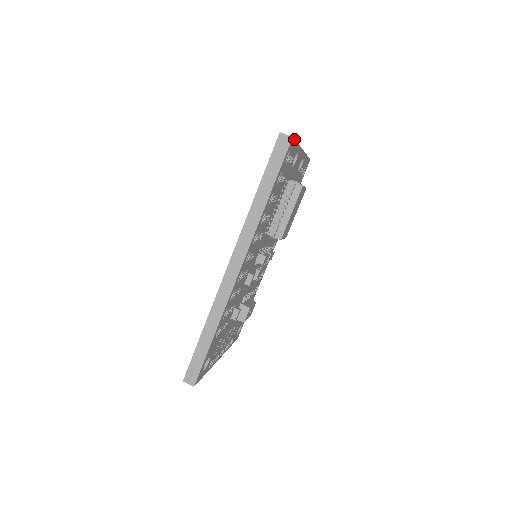
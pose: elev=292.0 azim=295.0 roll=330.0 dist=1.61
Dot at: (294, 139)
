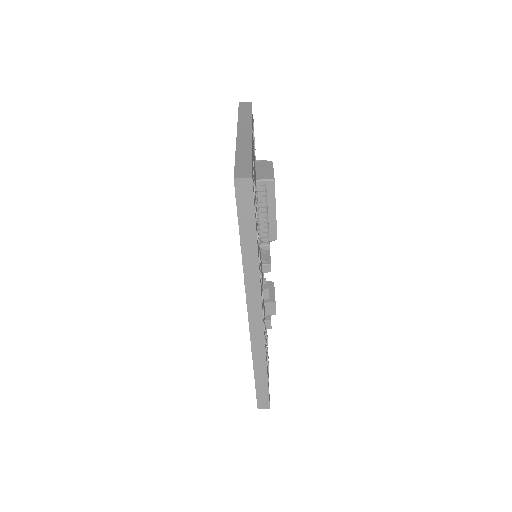
Dot at: (251, 170)
